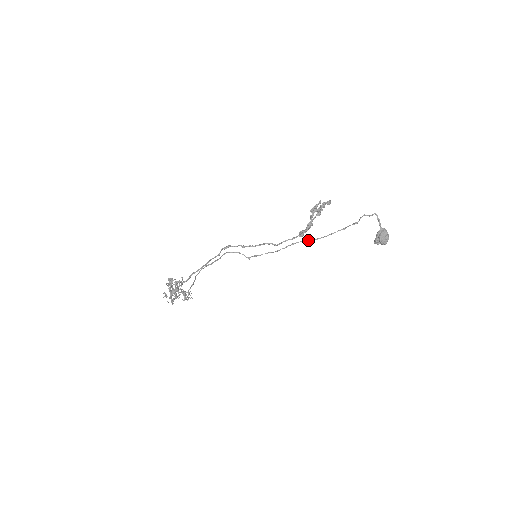
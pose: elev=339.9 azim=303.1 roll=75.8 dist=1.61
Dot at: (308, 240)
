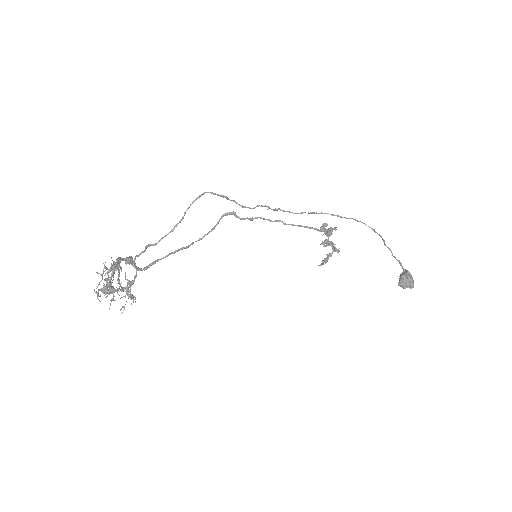
Dot at: (339, 216)
